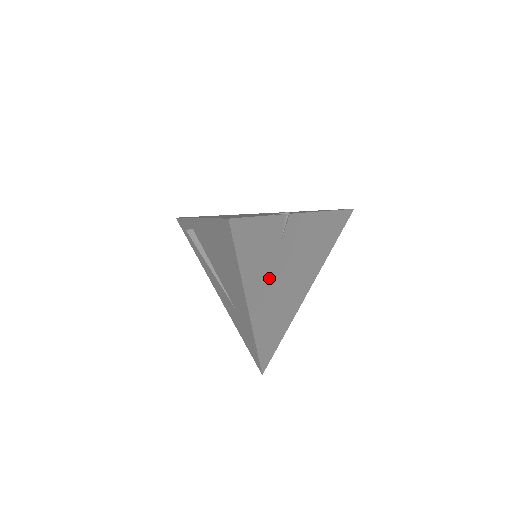
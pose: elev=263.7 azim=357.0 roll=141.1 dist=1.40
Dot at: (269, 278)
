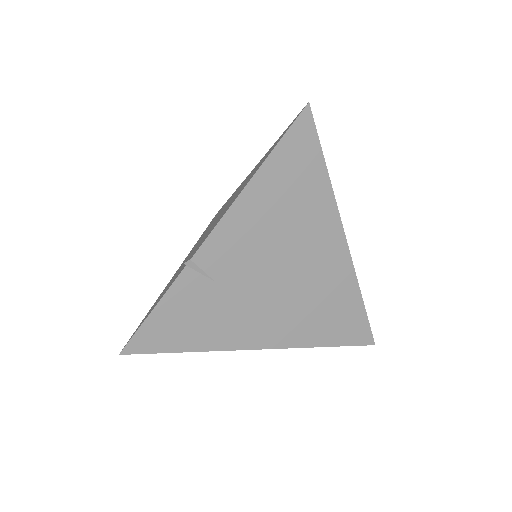
Dot at: (252, 310)
